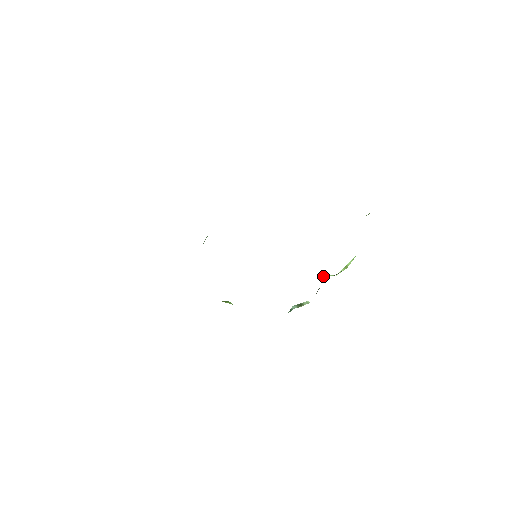
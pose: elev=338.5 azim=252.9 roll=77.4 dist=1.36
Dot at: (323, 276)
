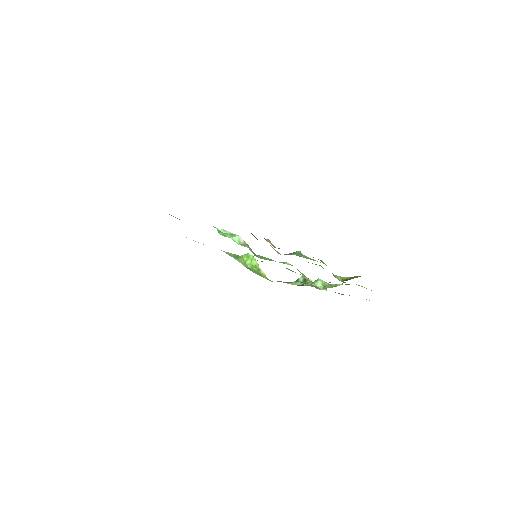
Dot at: (314, 283)
